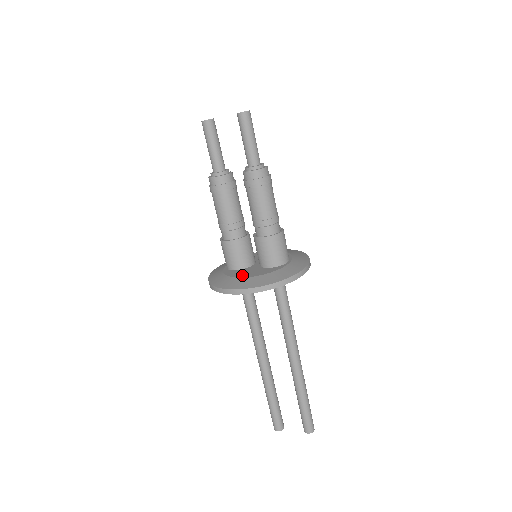
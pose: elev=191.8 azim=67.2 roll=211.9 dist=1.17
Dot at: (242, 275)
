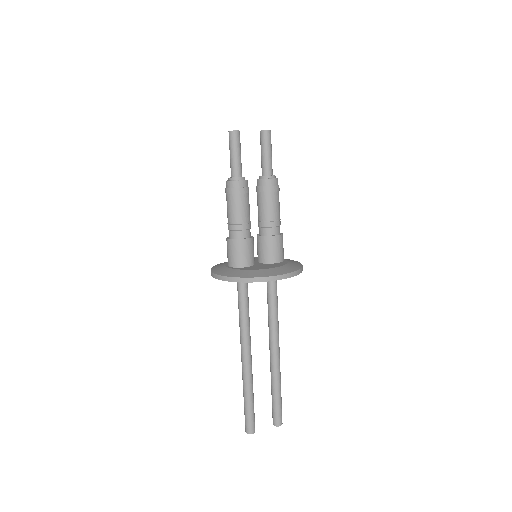
Dot at: (262, 268)
